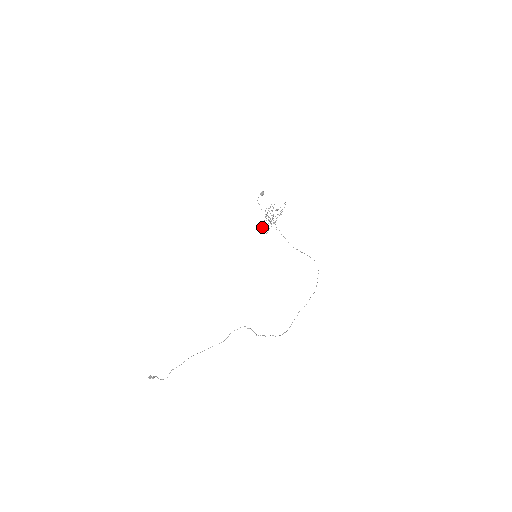
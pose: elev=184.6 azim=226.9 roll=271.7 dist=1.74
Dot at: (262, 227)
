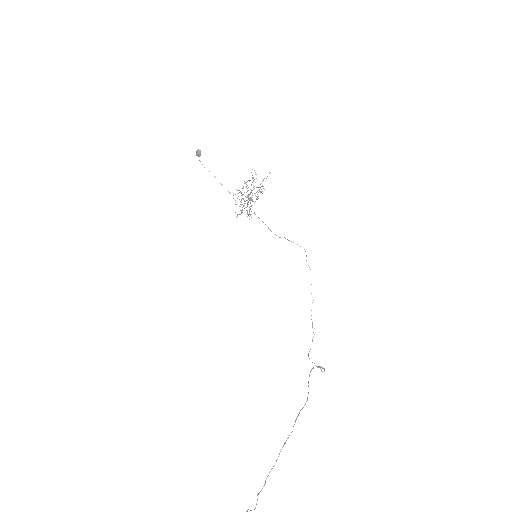
Dot at: (249, 210)
